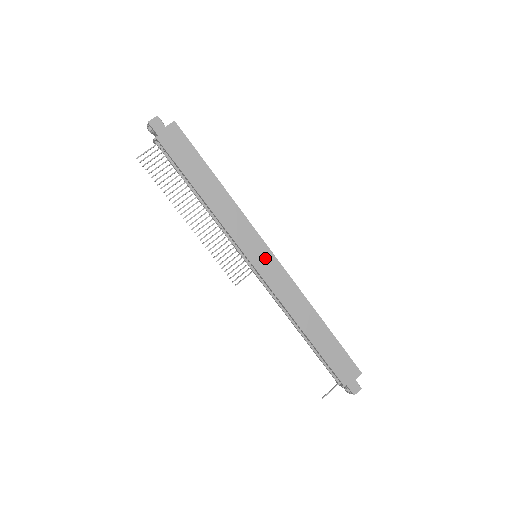
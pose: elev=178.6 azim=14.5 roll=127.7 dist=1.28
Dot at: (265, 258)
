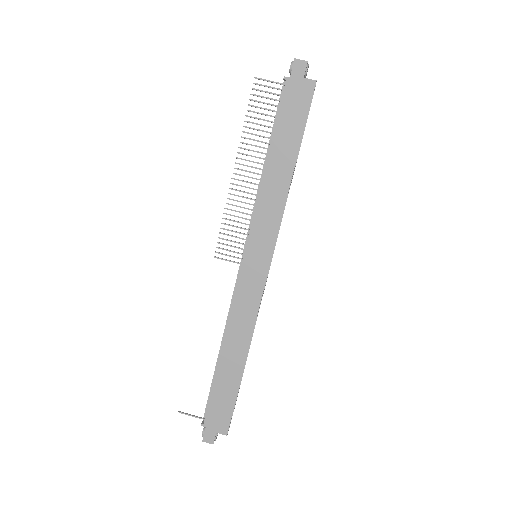
Dot at: (259, 265)
